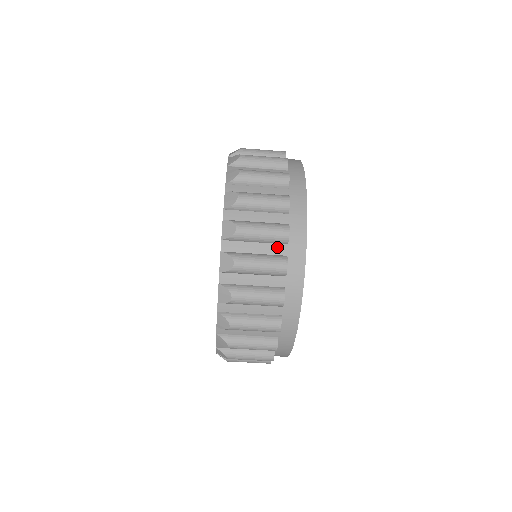
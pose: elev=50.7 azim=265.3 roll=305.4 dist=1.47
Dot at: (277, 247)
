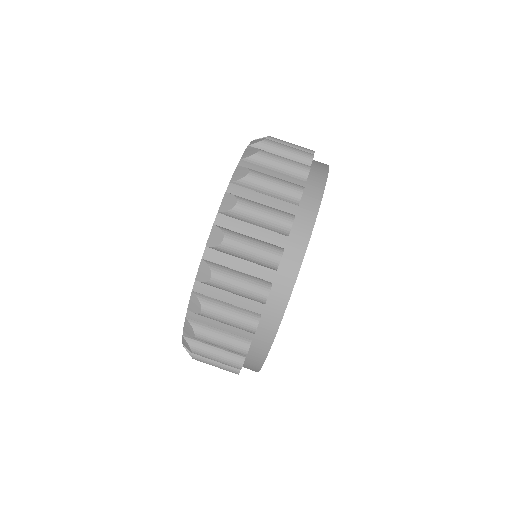
Dot at: occluded
